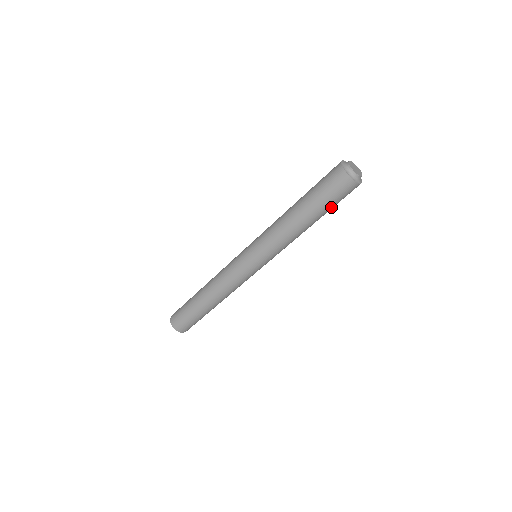
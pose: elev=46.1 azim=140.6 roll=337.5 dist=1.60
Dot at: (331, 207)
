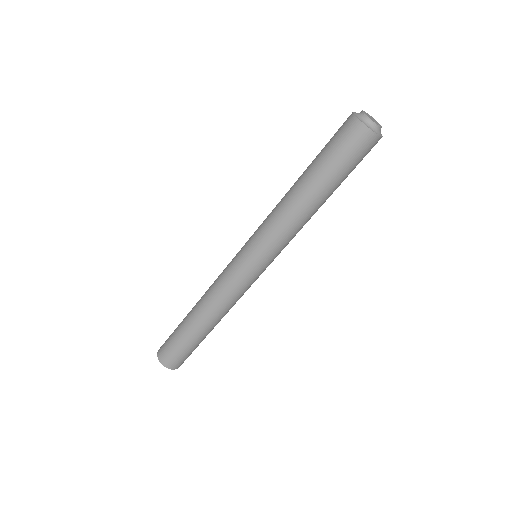
Dot at: (344, 174)
